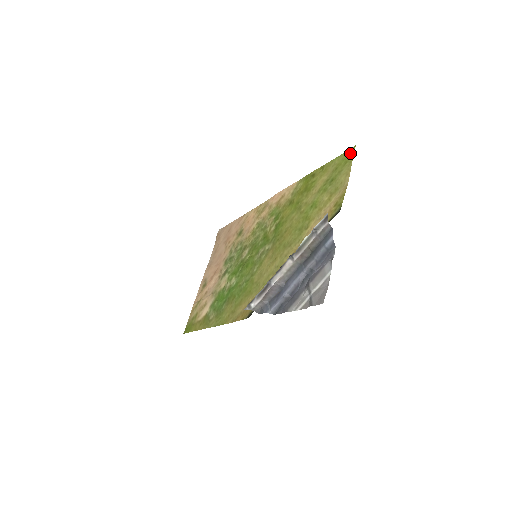
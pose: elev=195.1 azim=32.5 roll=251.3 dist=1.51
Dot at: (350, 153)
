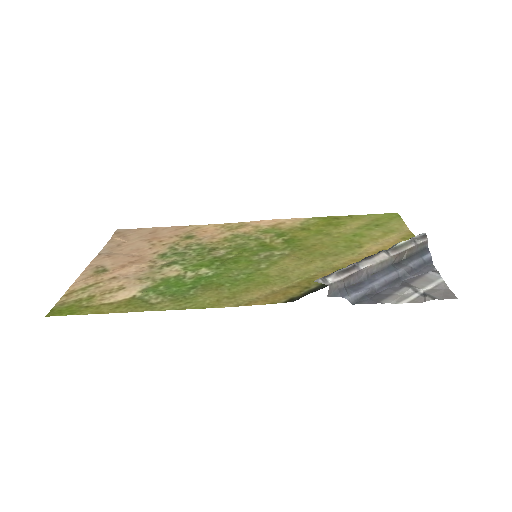
Dot at: (393, 215)
